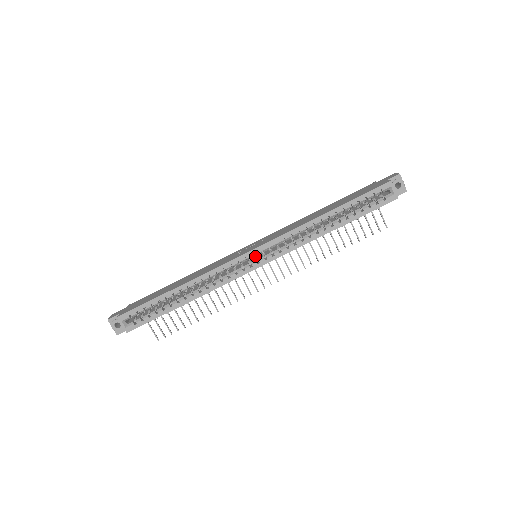
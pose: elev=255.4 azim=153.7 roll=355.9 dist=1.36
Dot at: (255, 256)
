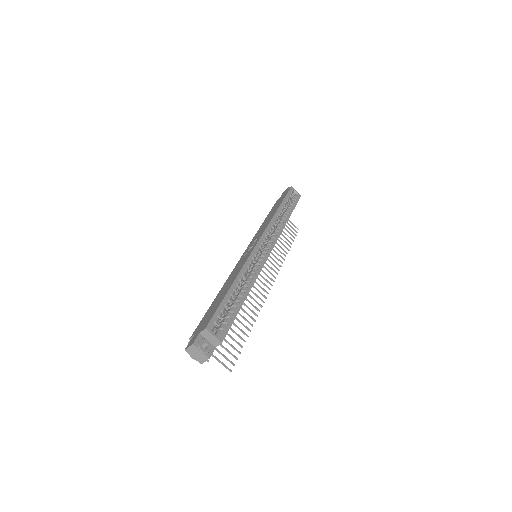
Dot at: occluded
